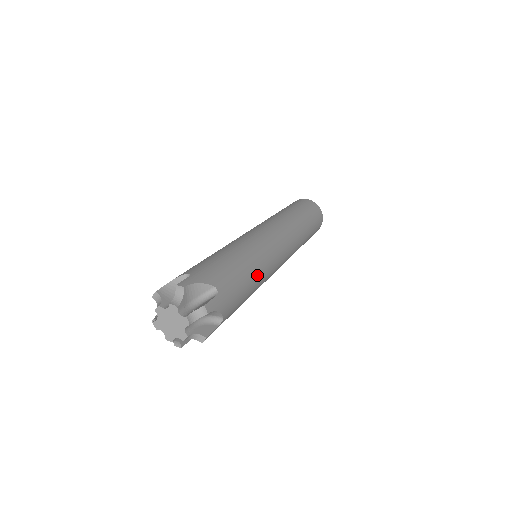
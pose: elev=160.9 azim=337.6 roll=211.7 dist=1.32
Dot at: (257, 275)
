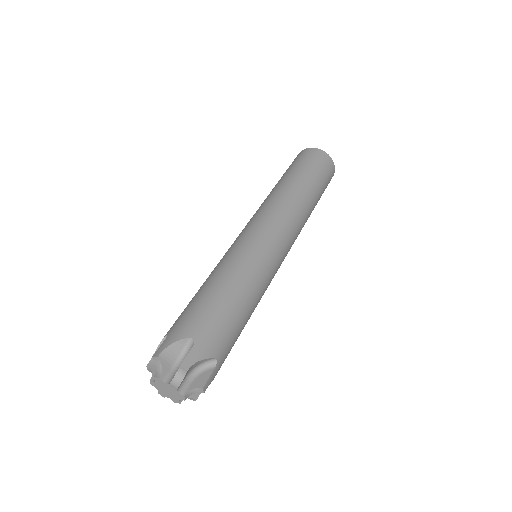
Dot at: (245, 288)
